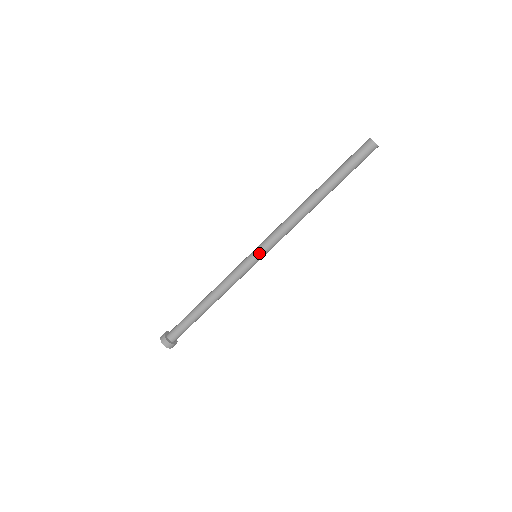
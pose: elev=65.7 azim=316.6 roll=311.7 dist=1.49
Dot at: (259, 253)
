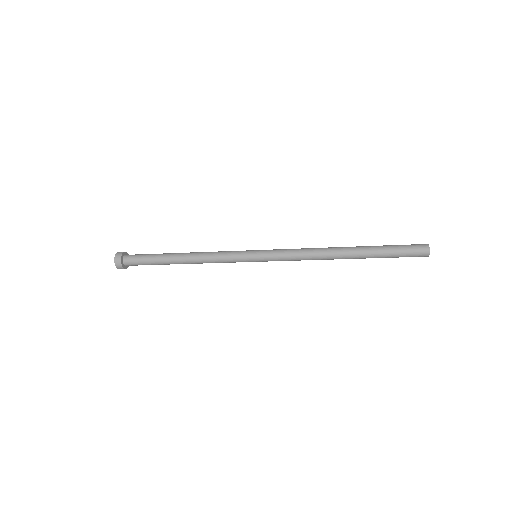
Dot at: (263, 261)
